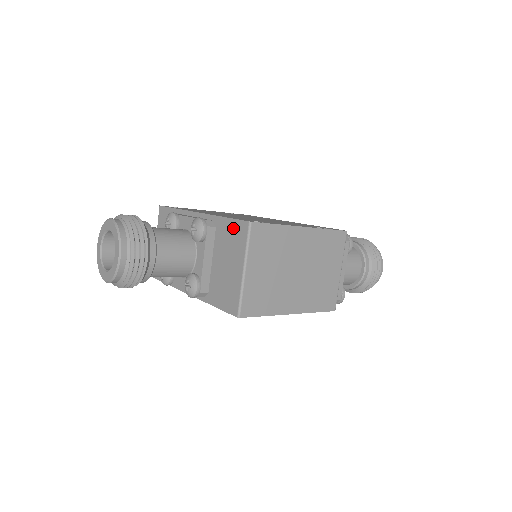
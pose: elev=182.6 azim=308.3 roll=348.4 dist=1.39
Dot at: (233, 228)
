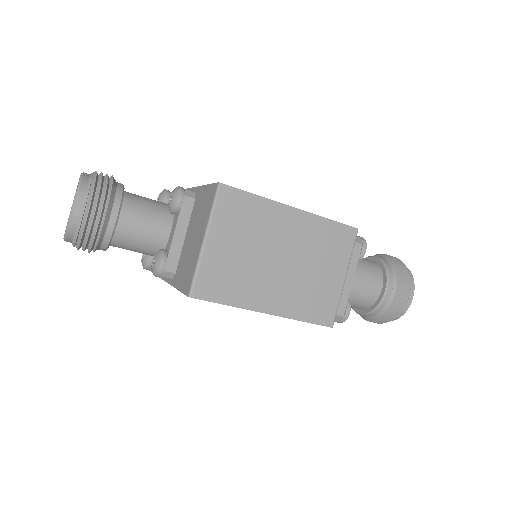
Dot at: (206, 194)
